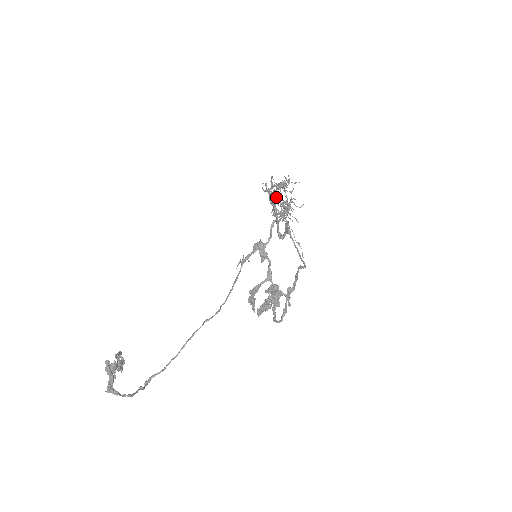
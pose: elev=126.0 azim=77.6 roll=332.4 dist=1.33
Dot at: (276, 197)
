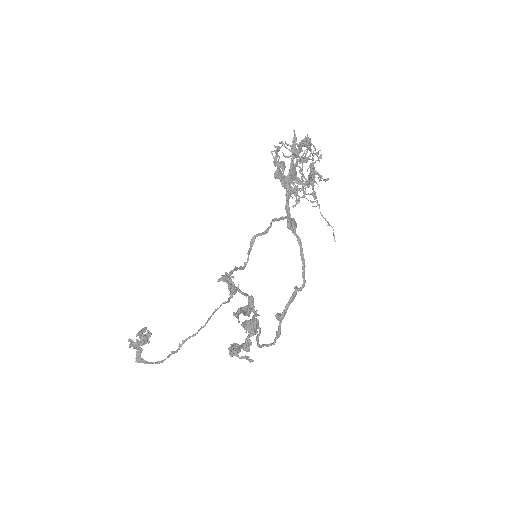
Dot at: (289, 170)
